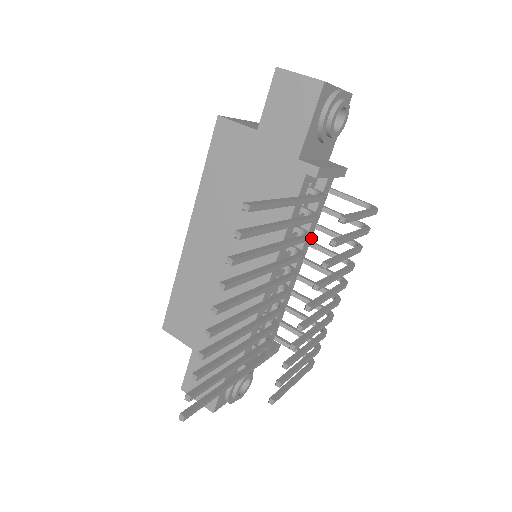
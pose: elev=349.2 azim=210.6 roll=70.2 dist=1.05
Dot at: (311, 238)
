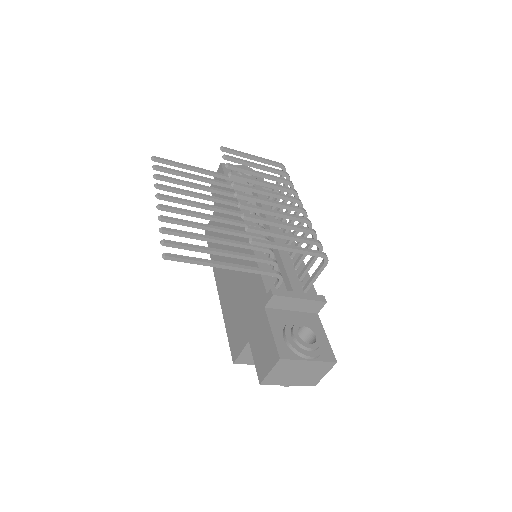
Dot at: occluded
